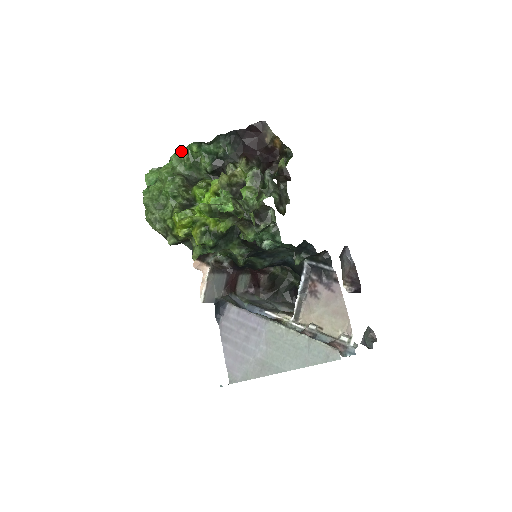
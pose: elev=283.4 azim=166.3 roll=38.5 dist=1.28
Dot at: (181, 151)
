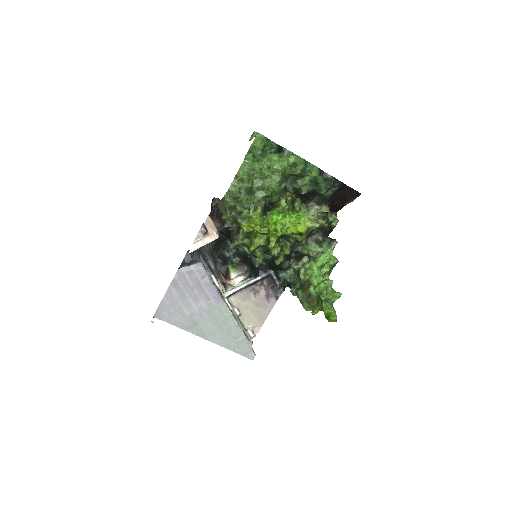
Dot at: (303, 160)
